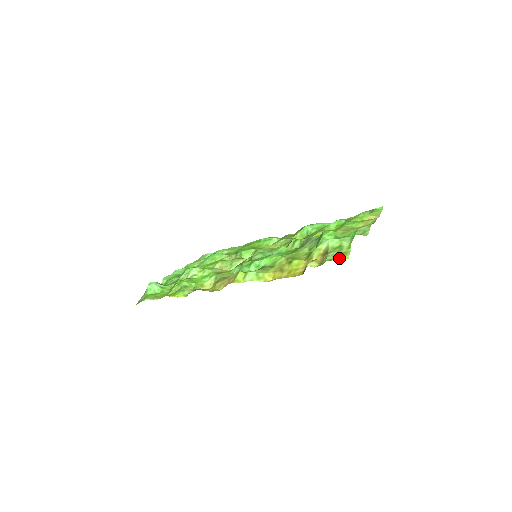
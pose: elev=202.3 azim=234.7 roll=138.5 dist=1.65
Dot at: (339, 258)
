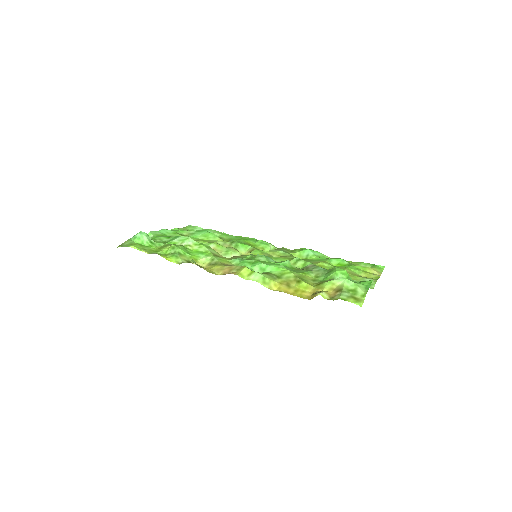
Dot at: (353, 302)
